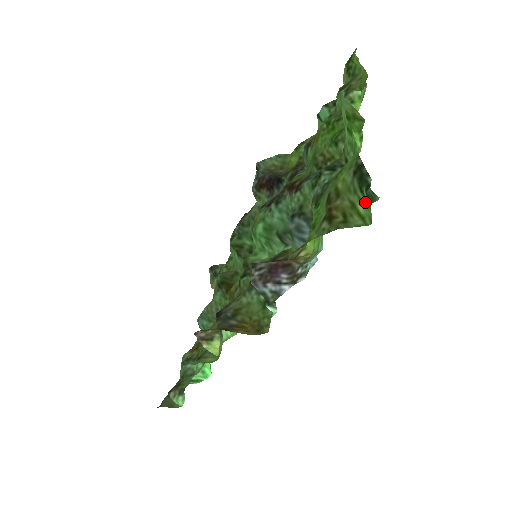
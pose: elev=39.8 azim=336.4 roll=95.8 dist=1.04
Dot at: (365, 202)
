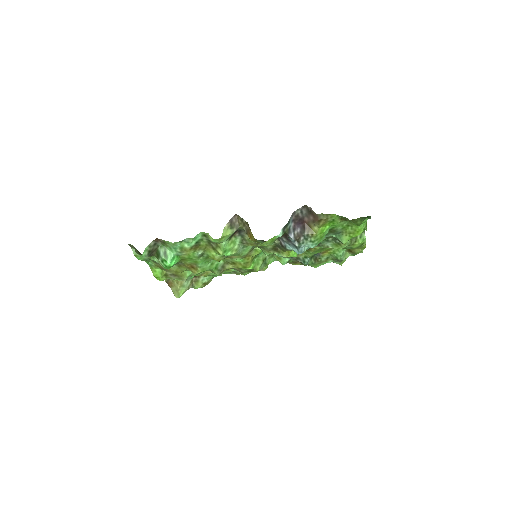
Dot at: (363, 220)
